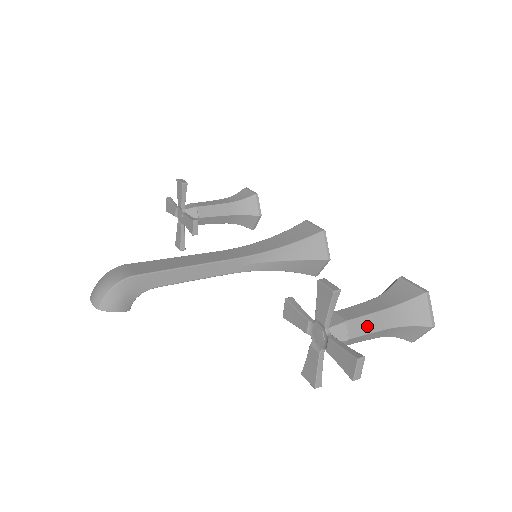
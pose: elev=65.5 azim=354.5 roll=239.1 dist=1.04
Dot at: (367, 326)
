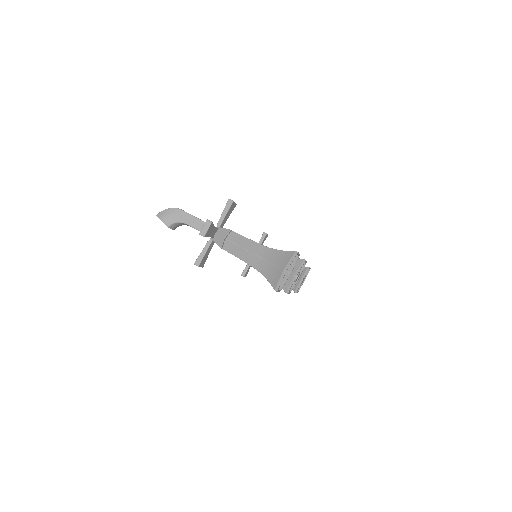
Dot at: (243, 243)
